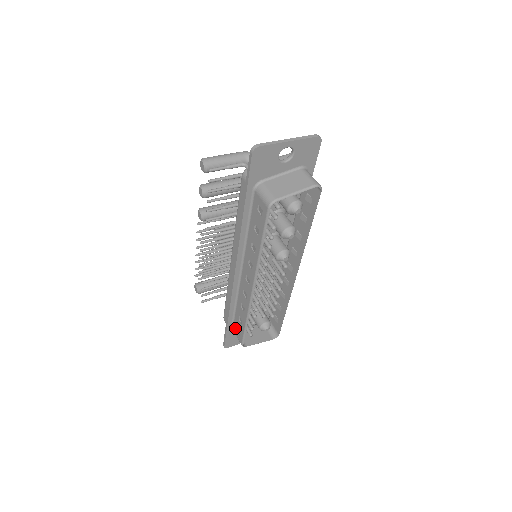
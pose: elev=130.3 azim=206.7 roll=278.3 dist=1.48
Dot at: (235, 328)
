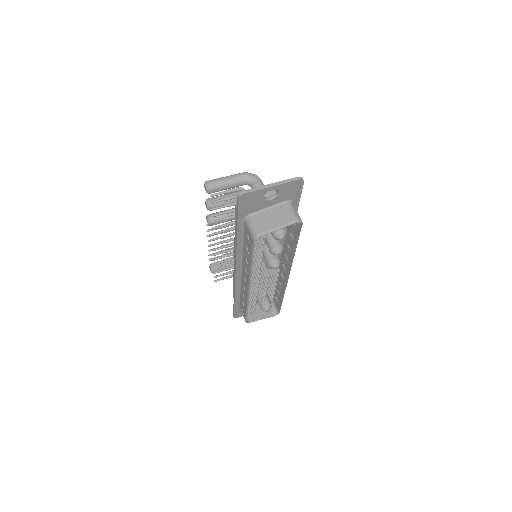
Dot at: (241, 307)
